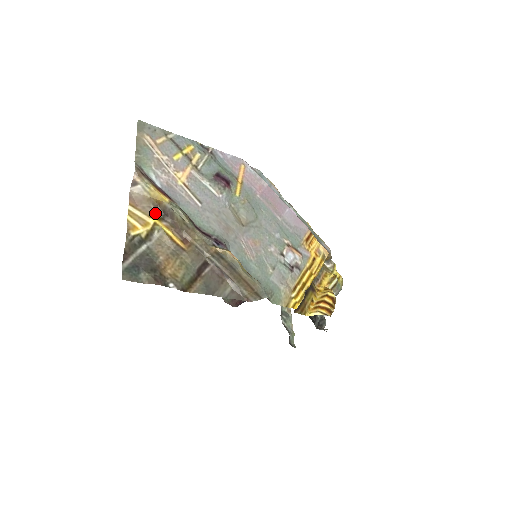
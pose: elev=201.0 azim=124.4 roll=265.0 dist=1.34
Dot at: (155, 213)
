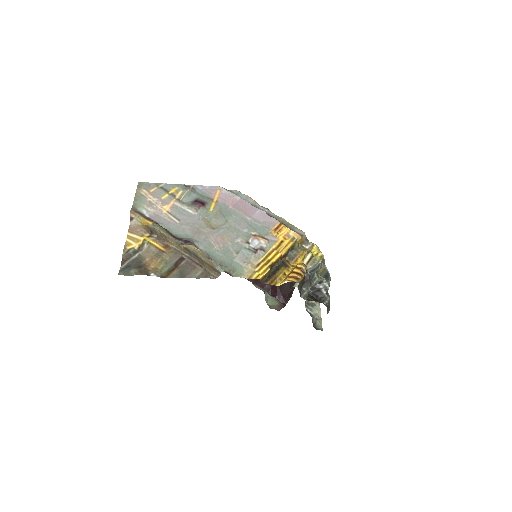
Dot at: (146, 234)
